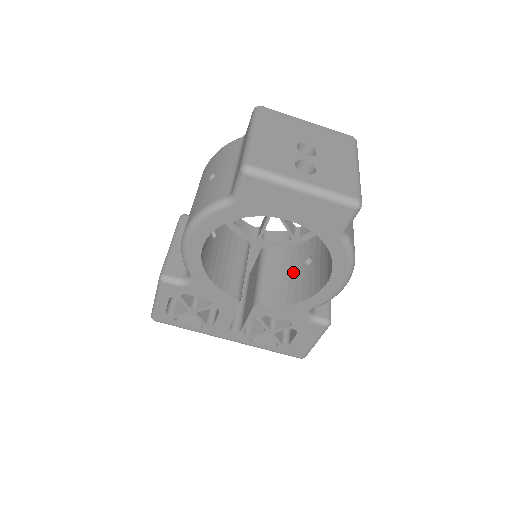
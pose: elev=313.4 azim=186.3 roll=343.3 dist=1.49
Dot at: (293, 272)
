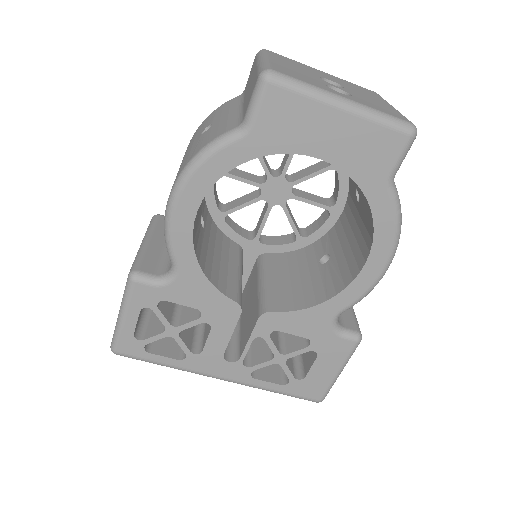
Dot at: (306, 274)
